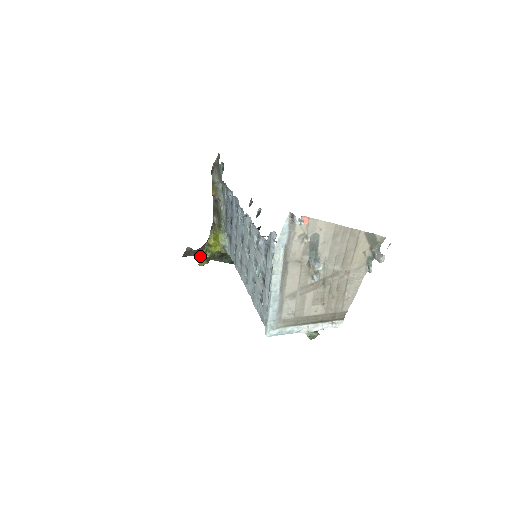
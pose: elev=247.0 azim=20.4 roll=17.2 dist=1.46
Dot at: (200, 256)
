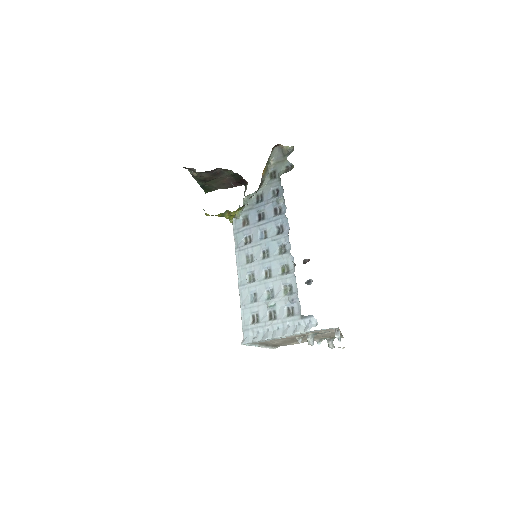
Dot at: (189, 170)
